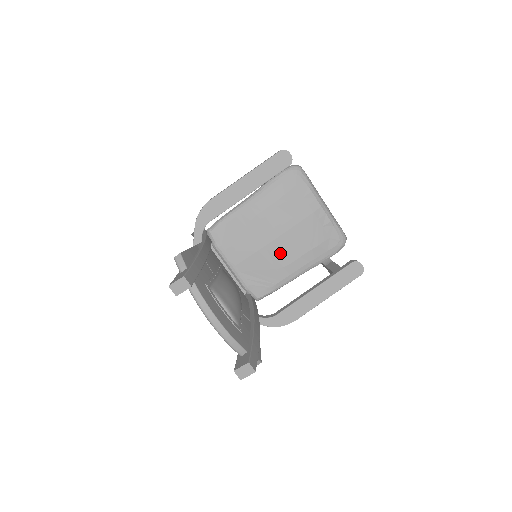
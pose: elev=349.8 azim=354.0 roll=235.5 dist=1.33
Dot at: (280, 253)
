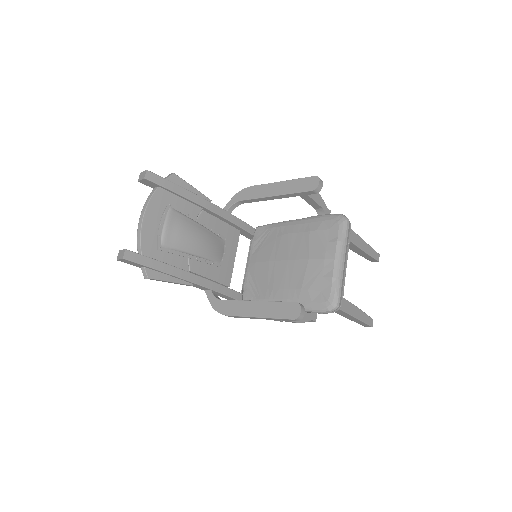
Dot at: (279, 274)
